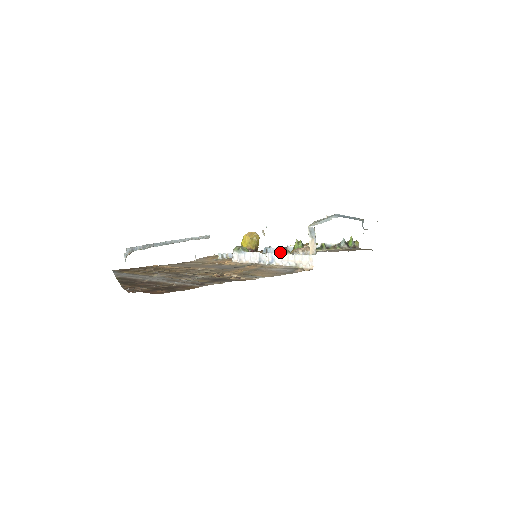
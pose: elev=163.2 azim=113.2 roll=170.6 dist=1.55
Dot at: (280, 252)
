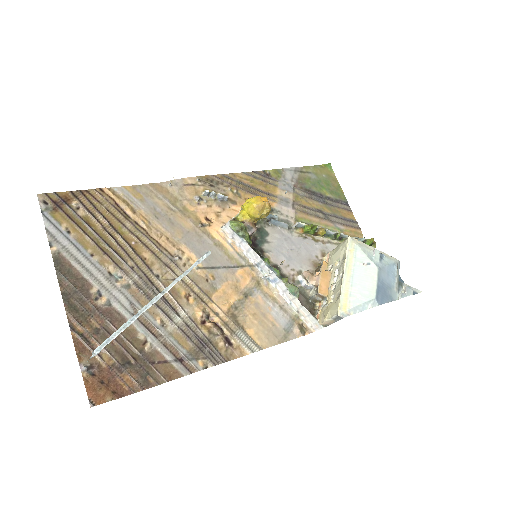
Dot at: (288, 288)
